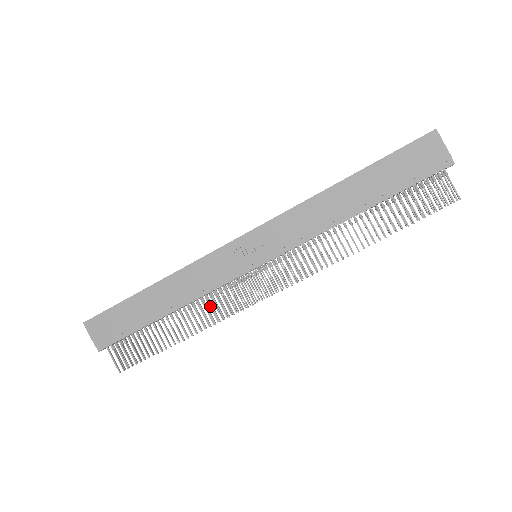
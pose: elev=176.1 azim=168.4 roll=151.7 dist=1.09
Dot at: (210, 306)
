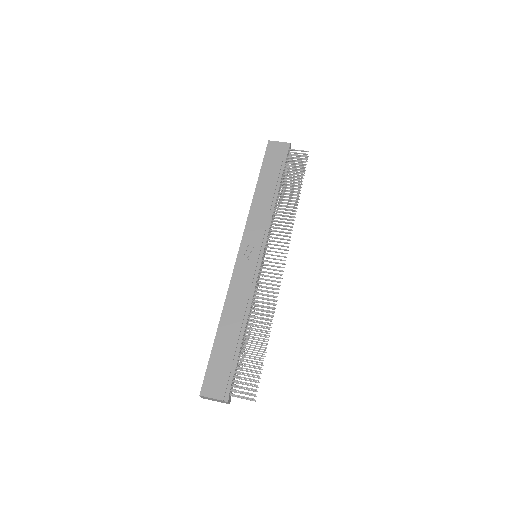
Dot at: occluded
